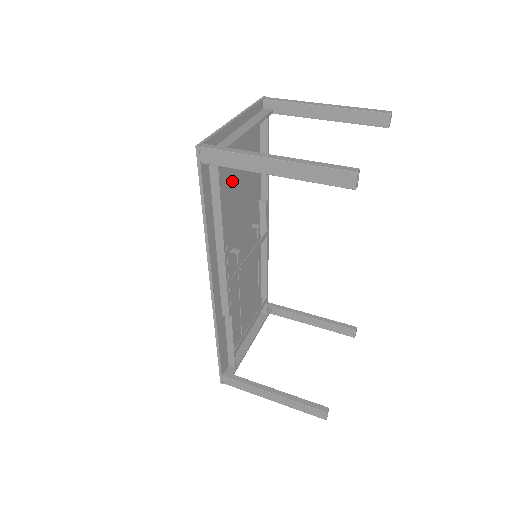
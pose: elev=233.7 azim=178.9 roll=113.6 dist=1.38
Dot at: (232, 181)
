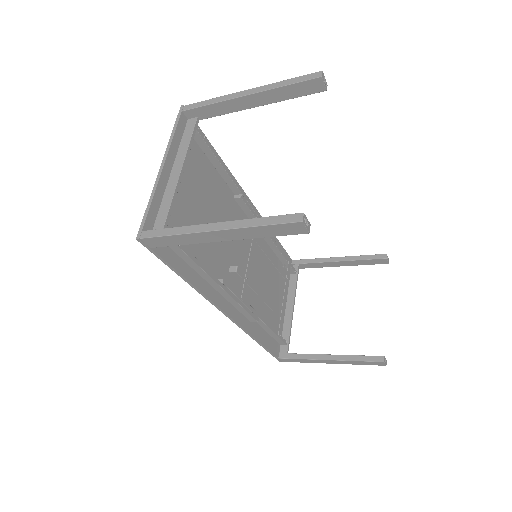
Dot at: (194, 220)
